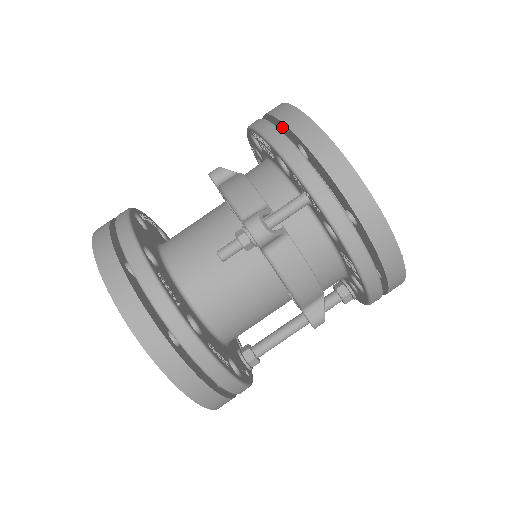
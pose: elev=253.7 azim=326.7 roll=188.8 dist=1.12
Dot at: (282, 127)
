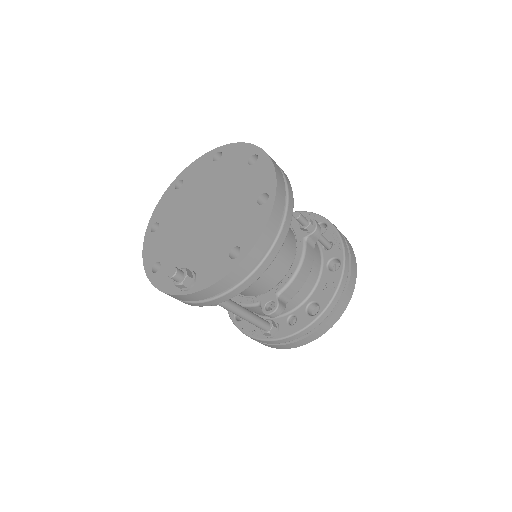
Dot at: occluded
